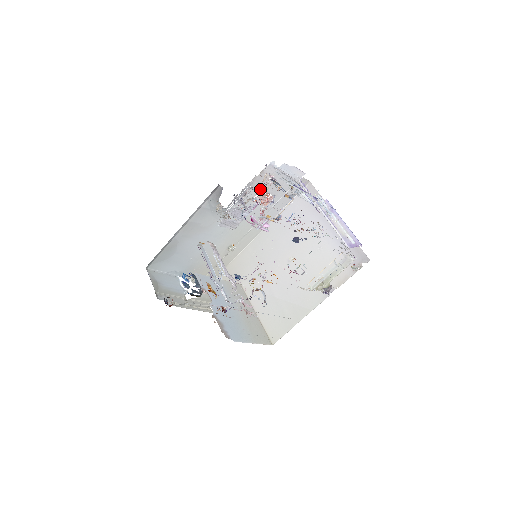
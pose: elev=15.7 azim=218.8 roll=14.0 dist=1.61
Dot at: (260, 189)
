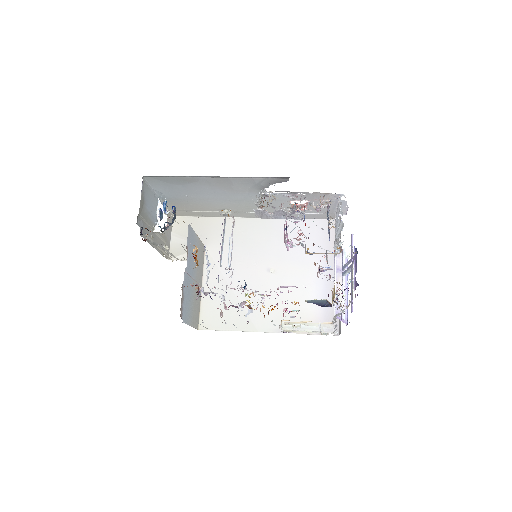
Dot at: (311, 205)
